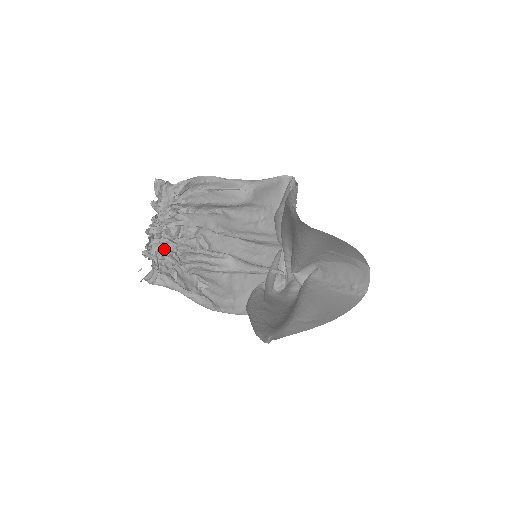
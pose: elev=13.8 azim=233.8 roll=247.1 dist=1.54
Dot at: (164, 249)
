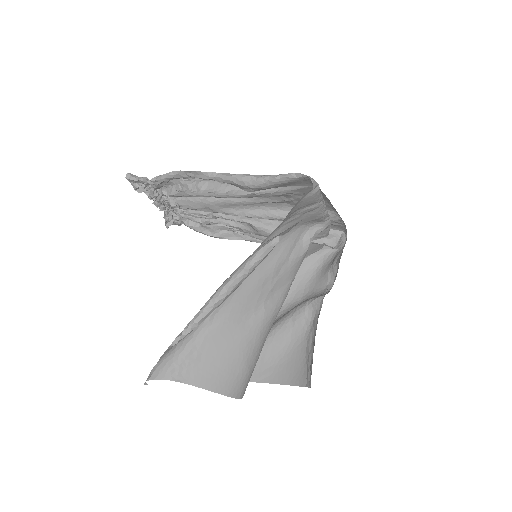
Dot at: occluded
